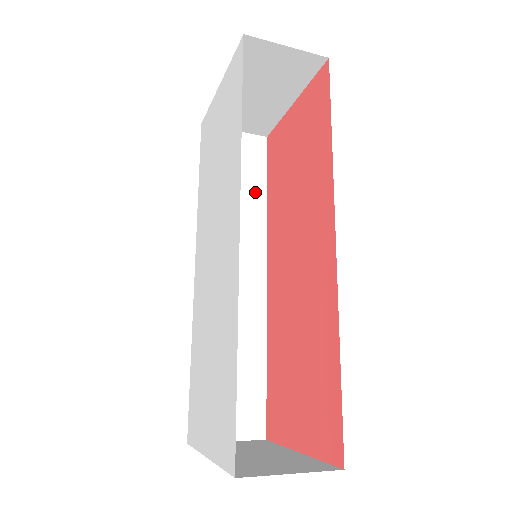
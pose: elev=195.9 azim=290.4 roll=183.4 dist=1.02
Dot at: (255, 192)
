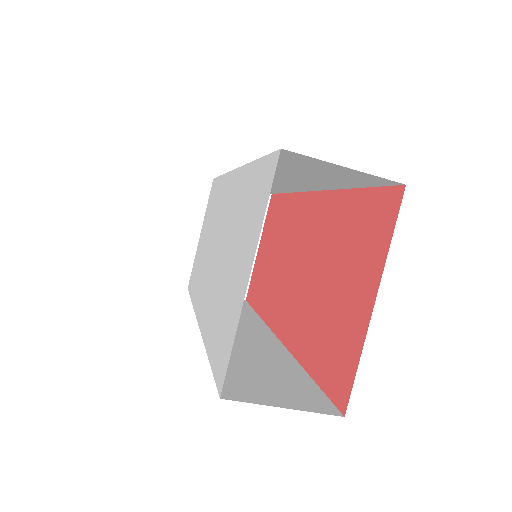
Dot at: (245, 311)
